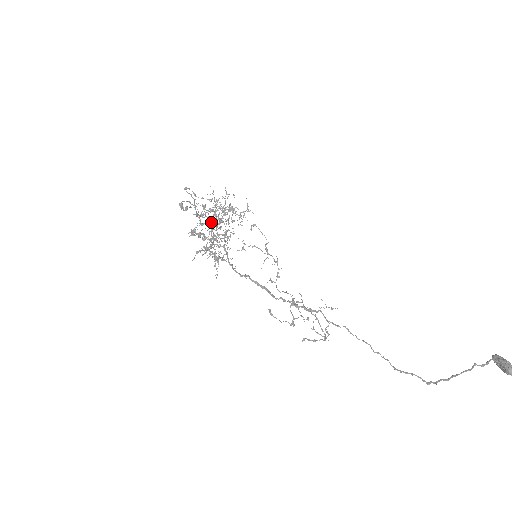
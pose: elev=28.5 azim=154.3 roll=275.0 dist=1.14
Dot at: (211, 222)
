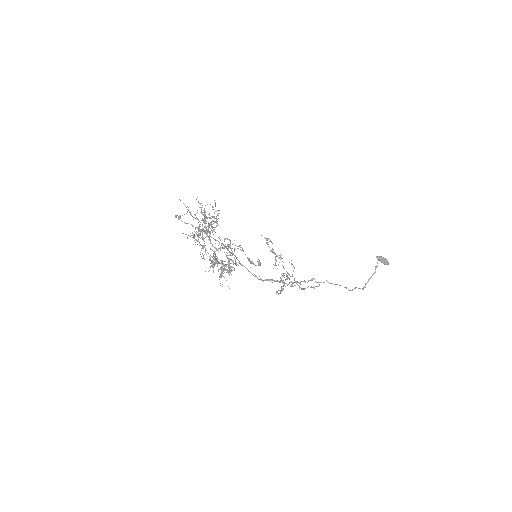
Dot at: occluded
